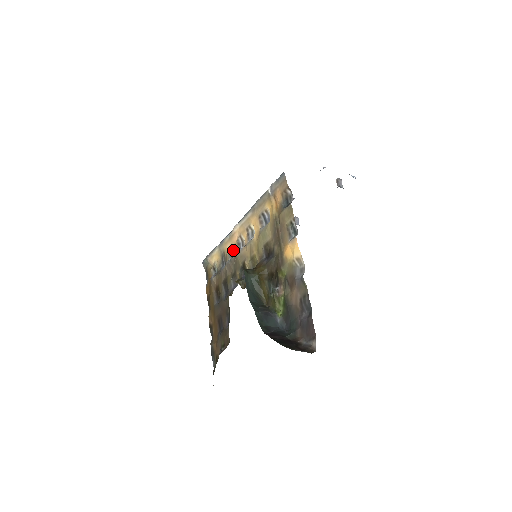
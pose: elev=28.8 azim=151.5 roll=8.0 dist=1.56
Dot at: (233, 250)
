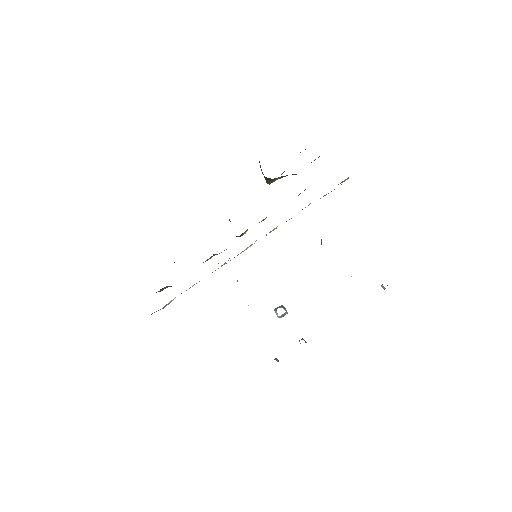
Dot at: occluded
